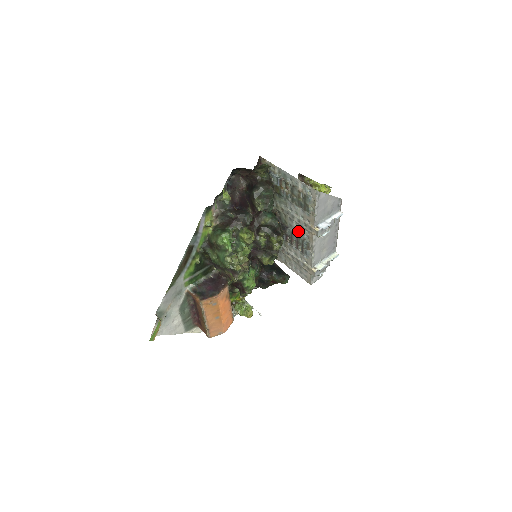
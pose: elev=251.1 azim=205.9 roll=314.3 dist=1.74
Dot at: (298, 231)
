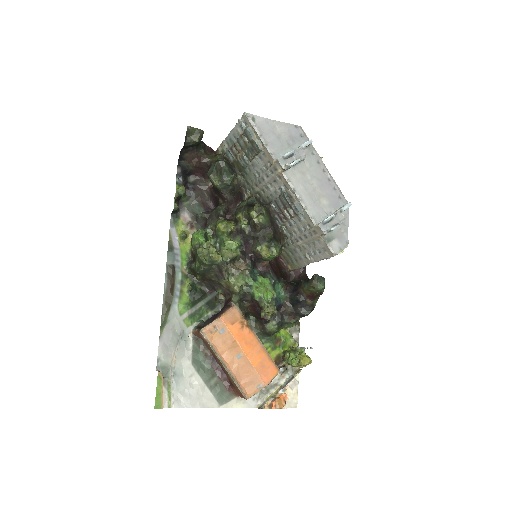
Dot at: (277, 192)
